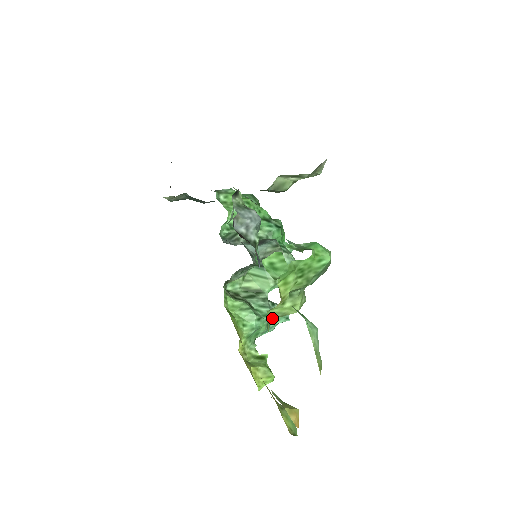
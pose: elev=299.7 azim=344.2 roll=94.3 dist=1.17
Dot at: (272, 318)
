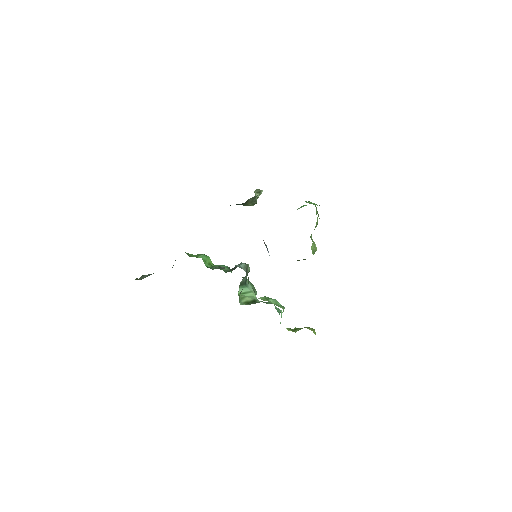
Dot at: (313, 254)
